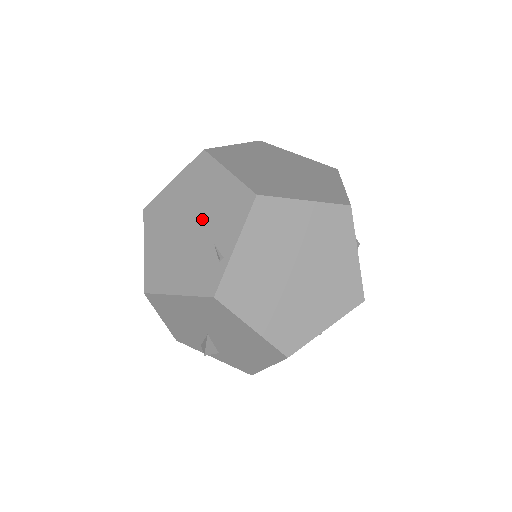
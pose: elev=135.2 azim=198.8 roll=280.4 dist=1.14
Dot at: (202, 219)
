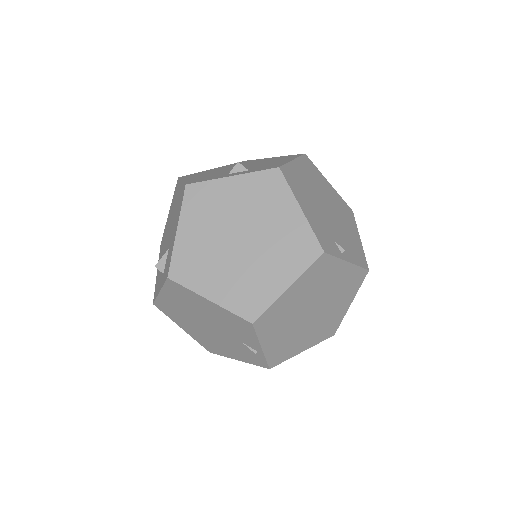
Dot at: (216, 326)
